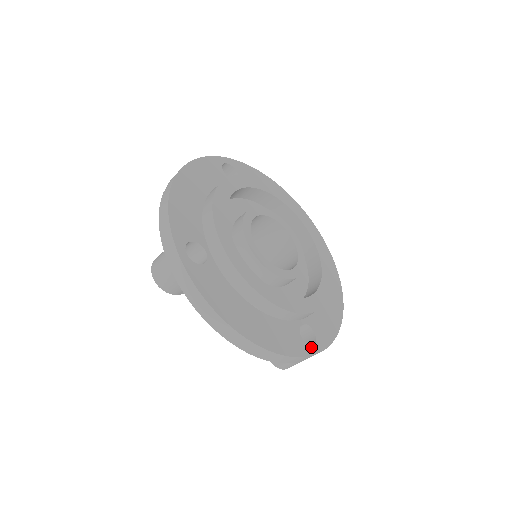
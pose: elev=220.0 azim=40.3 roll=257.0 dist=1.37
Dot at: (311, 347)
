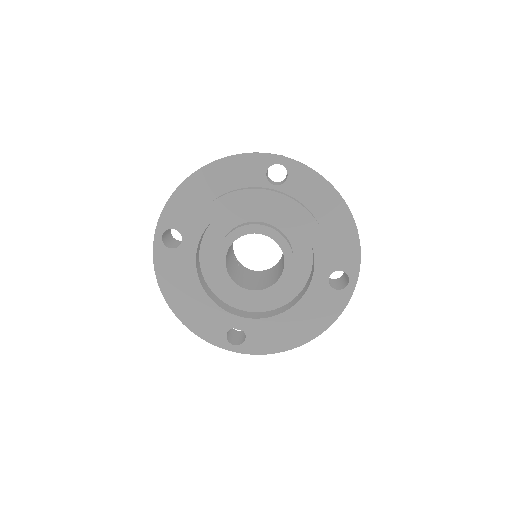
Dot at: (348, 286)
